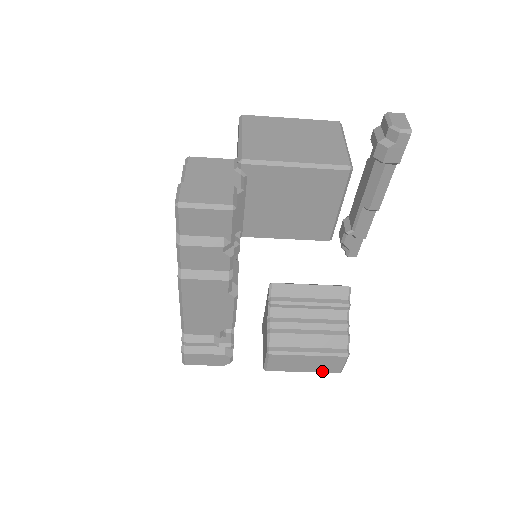
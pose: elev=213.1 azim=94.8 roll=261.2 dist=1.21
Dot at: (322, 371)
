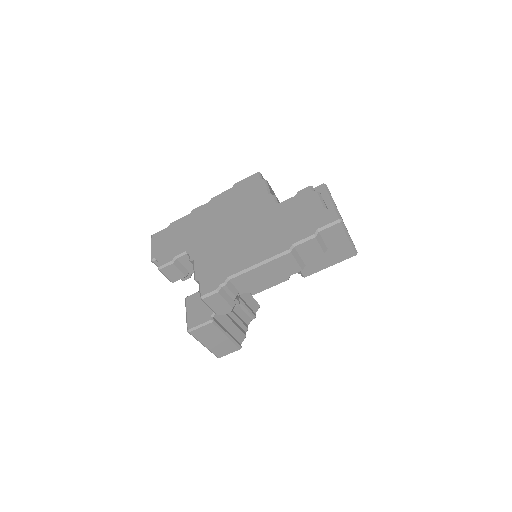
Dot at: (213, 351)
